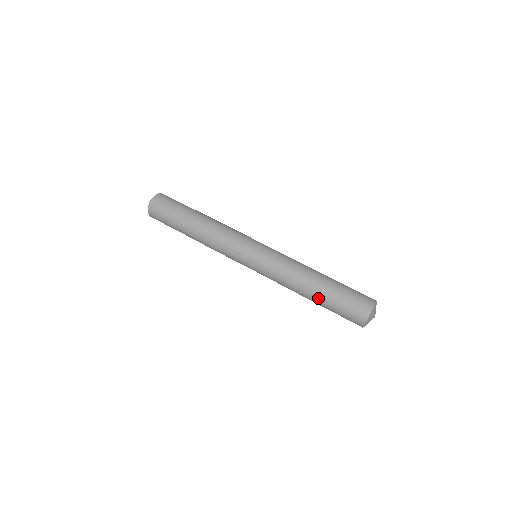
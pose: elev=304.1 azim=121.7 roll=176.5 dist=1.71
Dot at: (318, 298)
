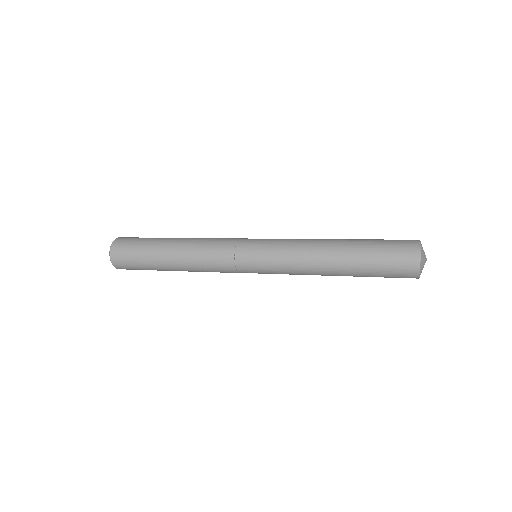
Dot at: (351, 242)
